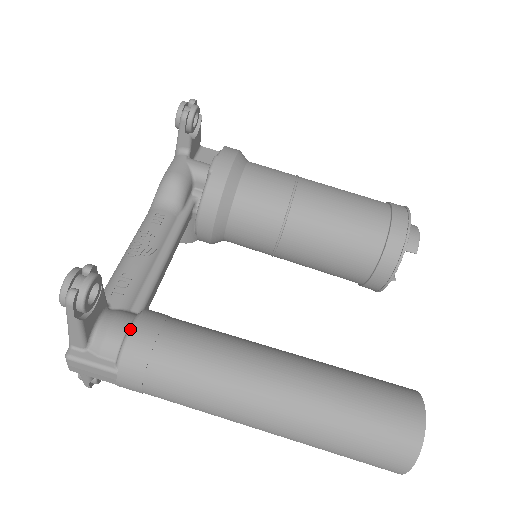
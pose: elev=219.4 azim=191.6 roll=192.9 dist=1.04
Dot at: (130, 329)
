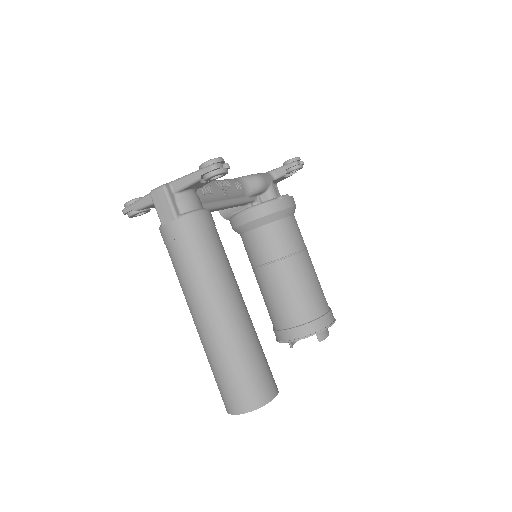
Dot at: (203, 210)
